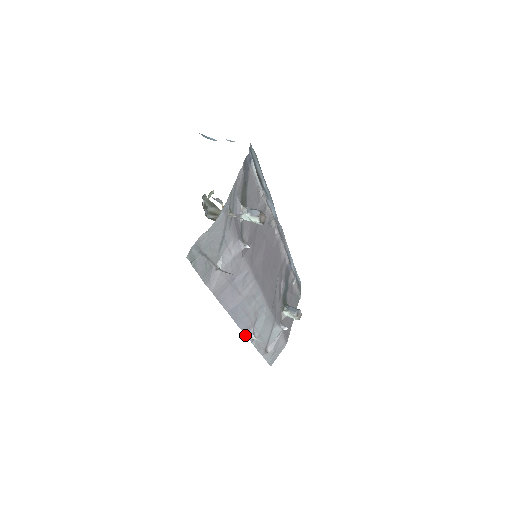
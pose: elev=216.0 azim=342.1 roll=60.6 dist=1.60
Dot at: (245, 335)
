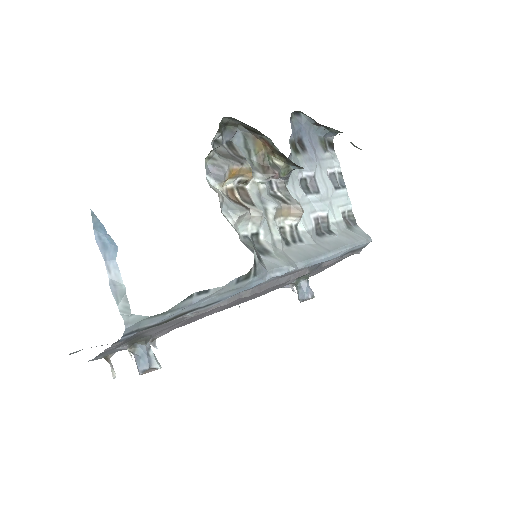
Dot at: occluded
